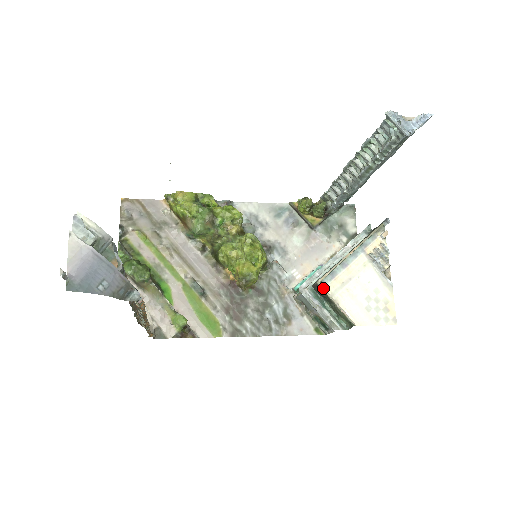
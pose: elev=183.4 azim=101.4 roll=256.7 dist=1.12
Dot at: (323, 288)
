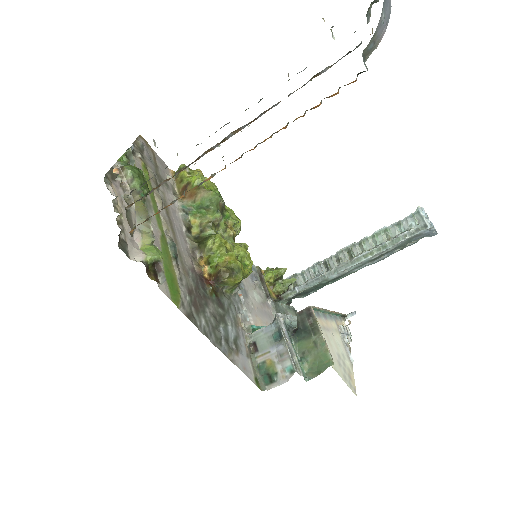
Dot at: occluded
